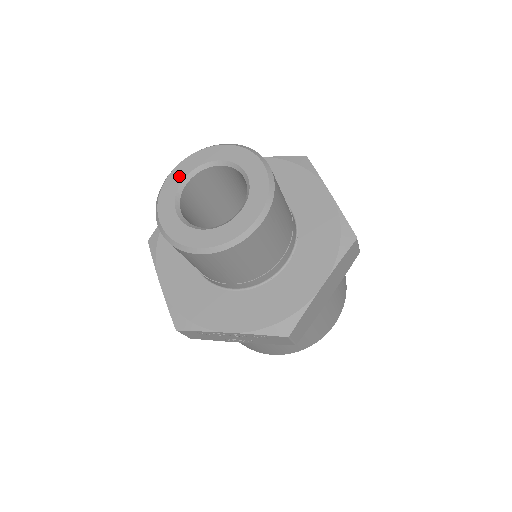
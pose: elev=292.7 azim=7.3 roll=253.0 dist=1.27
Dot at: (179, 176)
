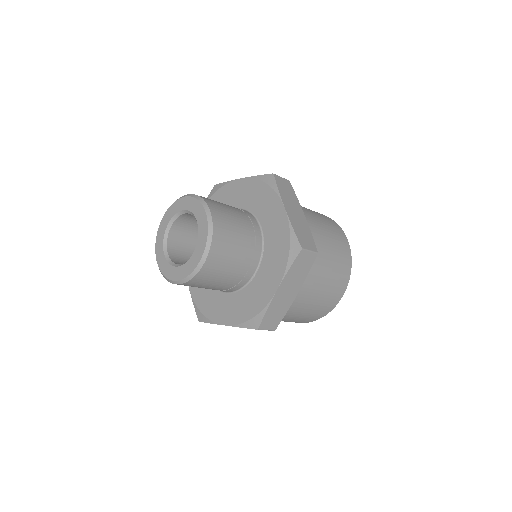
Dot at: (165, 223)
